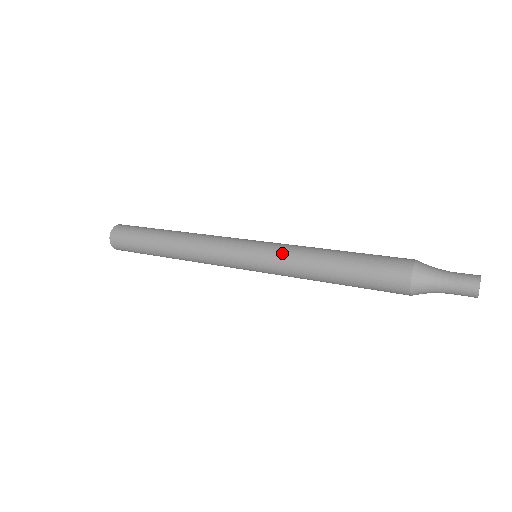
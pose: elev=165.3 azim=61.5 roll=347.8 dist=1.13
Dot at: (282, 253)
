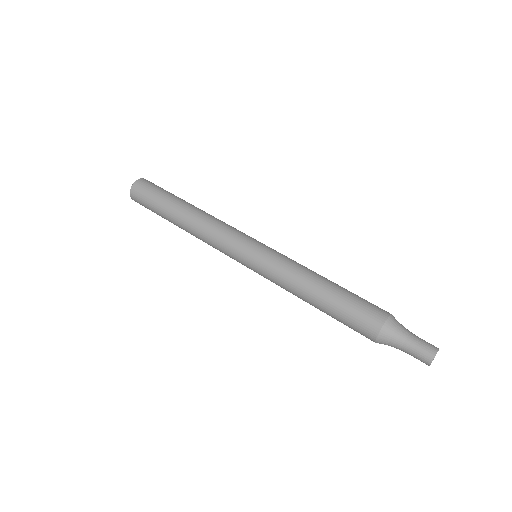
Dot at: (273, 282)
